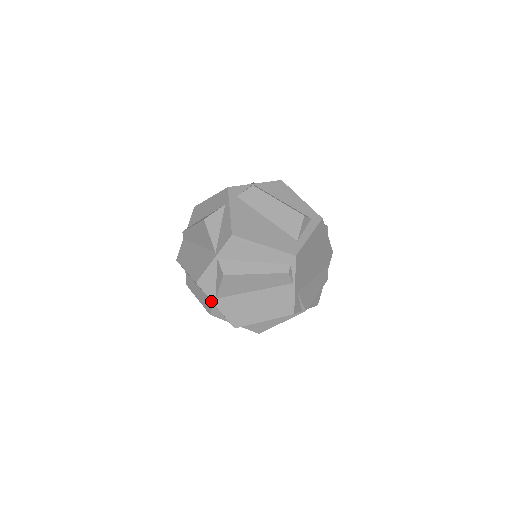
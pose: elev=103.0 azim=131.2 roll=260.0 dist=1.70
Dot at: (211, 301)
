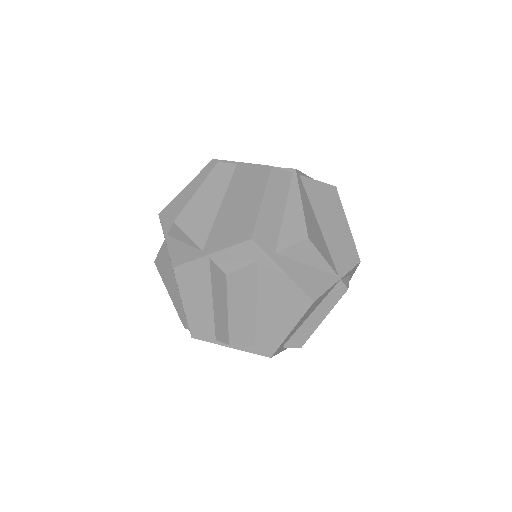
Dot at: (210, 265)
